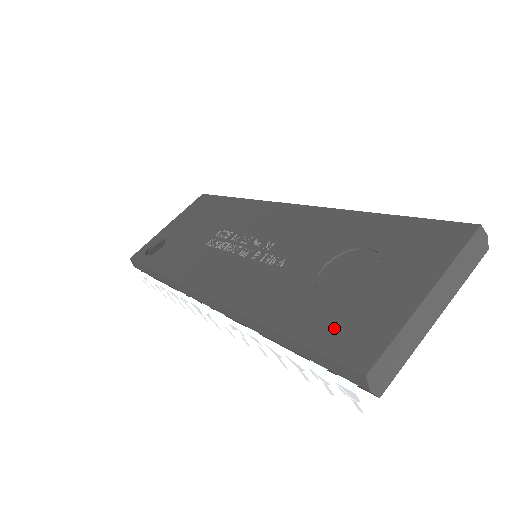
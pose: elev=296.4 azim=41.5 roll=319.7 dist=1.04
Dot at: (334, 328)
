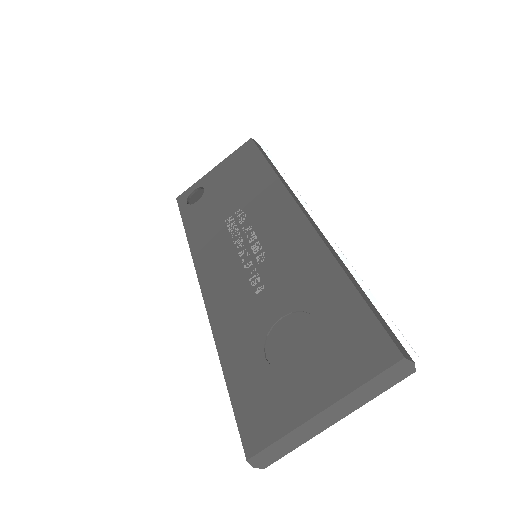
Dot at: (253, 397)
